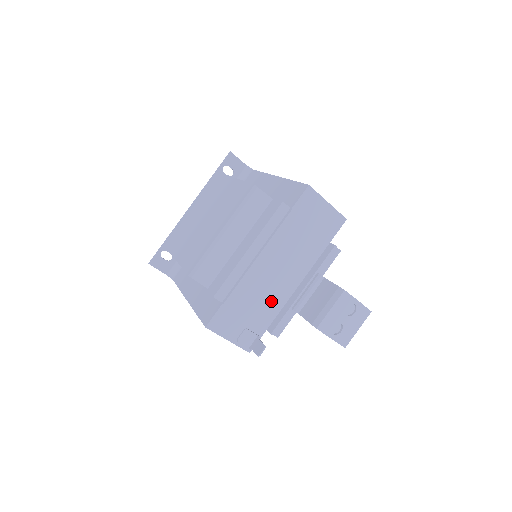
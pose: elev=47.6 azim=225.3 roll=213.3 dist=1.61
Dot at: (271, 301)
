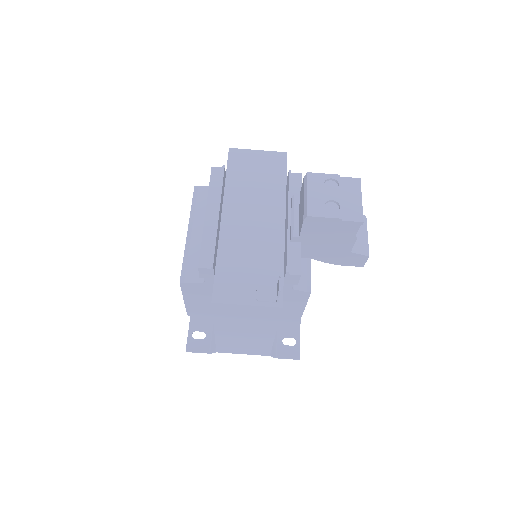
Dot at: (266, 248)
